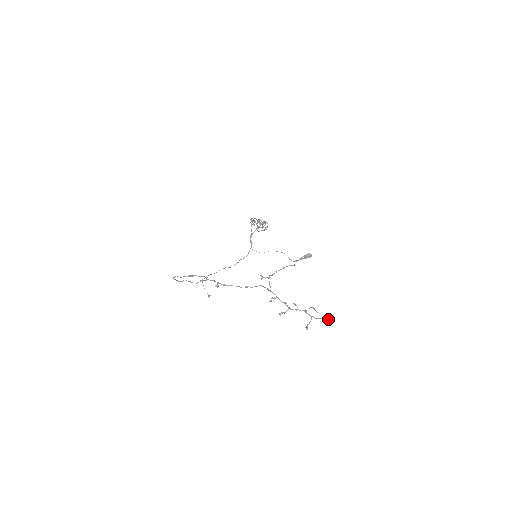
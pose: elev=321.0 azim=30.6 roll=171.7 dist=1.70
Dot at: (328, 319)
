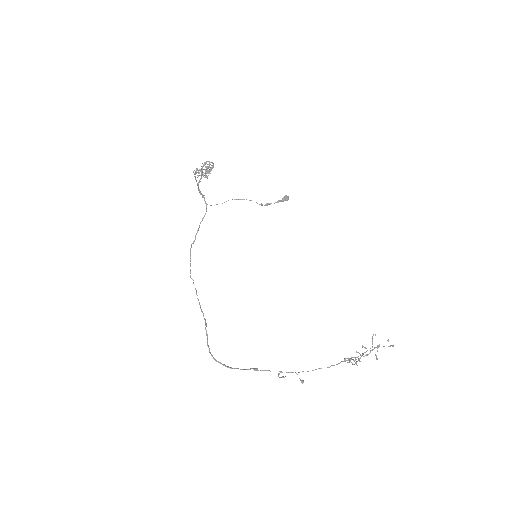
Dot at: (393, 346)
